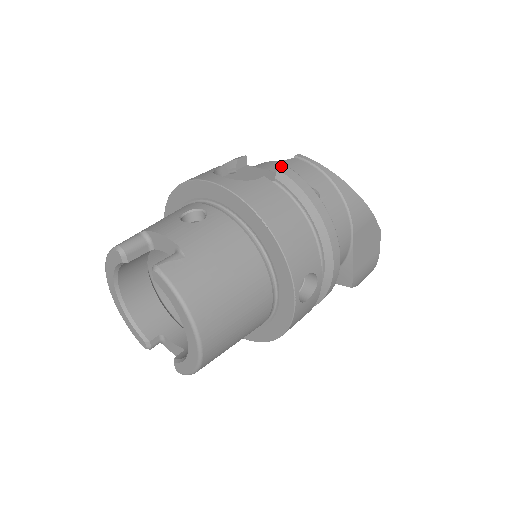
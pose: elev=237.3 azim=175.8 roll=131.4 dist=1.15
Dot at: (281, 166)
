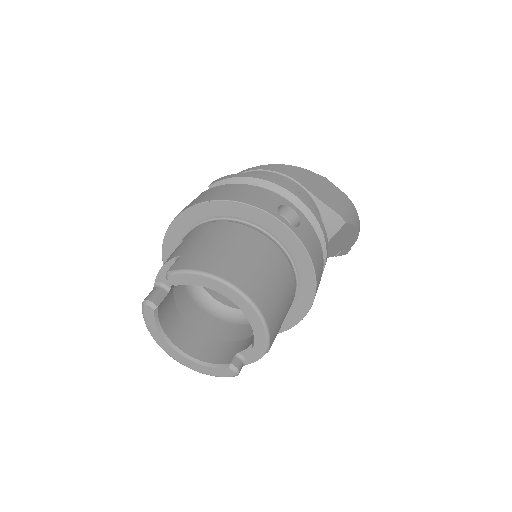
Dot at: occluded
